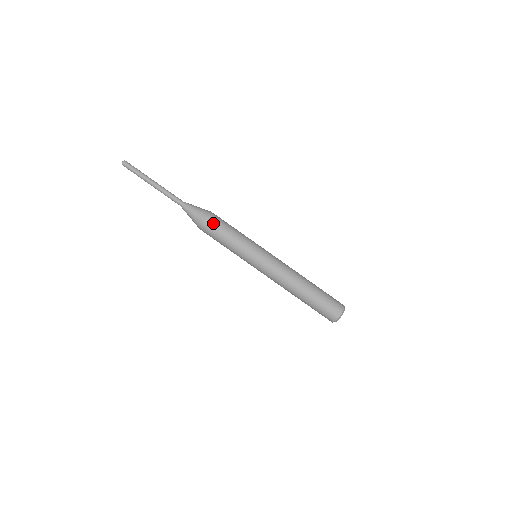
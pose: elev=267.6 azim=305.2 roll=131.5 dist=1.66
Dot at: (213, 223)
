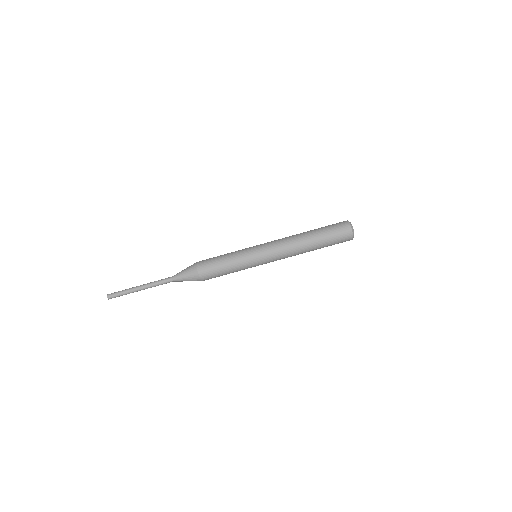
Dot at: (204, 261)
